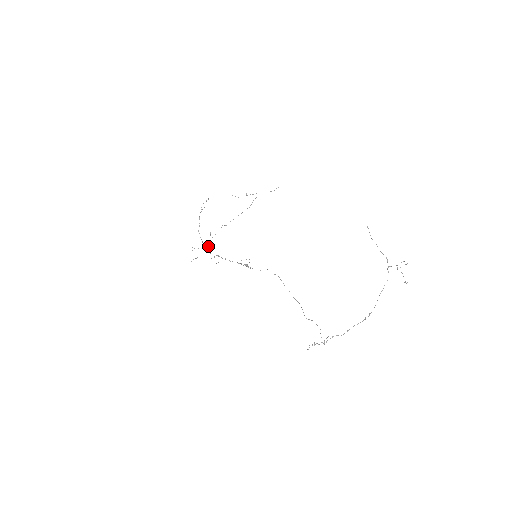
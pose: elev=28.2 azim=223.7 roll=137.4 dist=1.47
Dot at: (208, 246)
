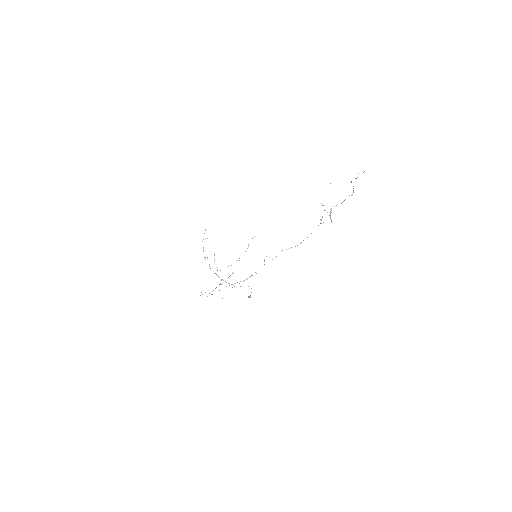
Dot at: (212, 294)
